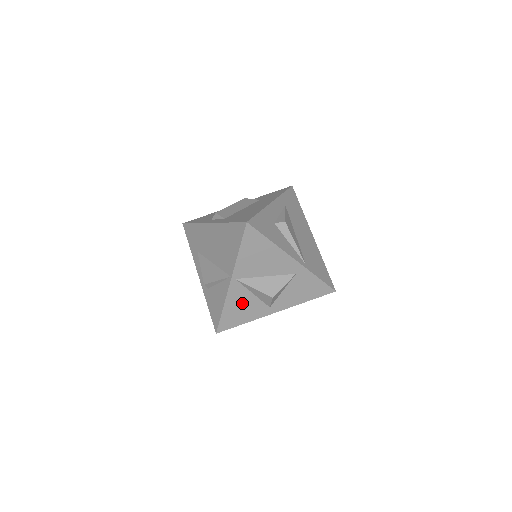
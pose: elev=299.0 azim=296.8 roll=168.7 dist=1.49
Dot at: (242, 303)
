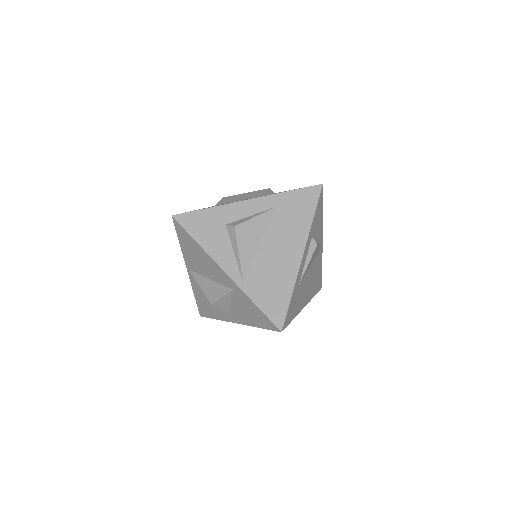
Dot at: (205, 297)
